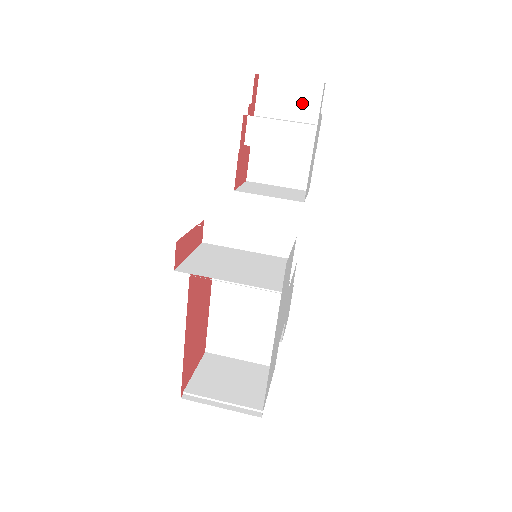
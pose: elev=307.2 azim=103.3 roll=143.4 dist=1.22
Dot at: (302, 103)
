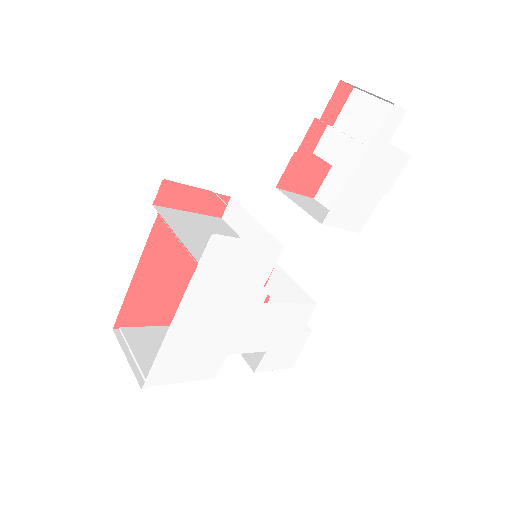
Dot at: (377, 126)
